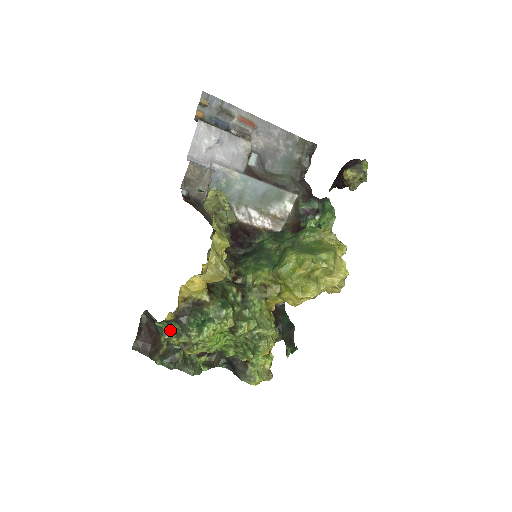
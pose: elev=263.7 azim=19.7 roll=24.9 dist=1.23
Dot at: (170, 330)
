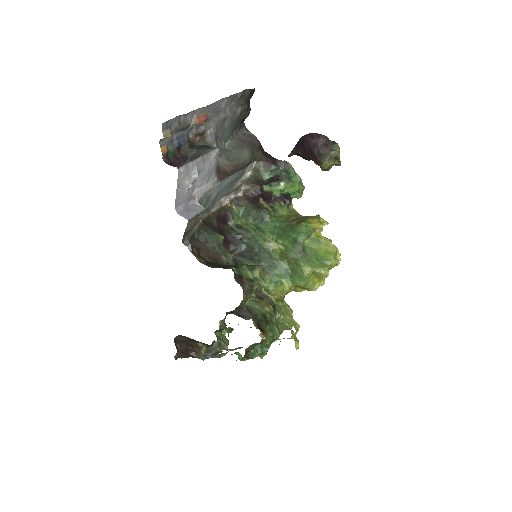
Dot at: (224, 353)
